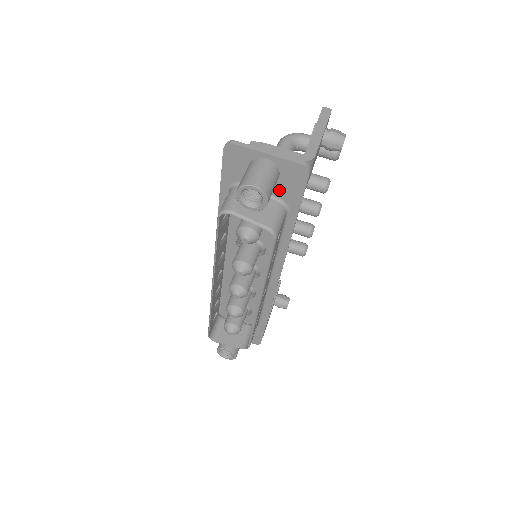
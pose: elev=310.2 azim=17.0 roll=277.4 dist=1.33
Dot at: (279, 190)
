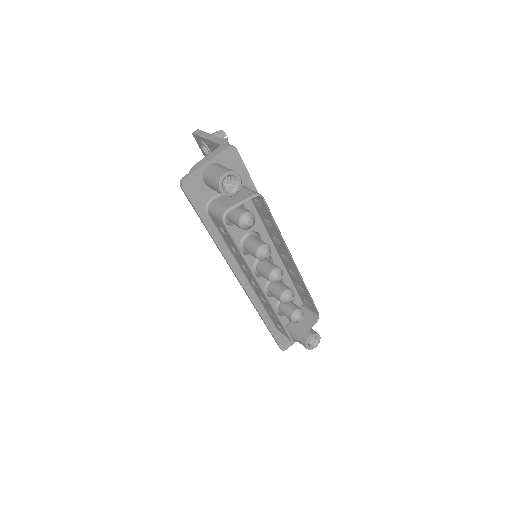
Dot at: occluded
